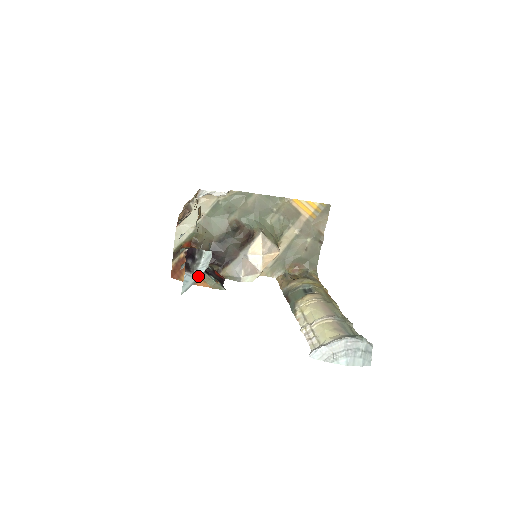
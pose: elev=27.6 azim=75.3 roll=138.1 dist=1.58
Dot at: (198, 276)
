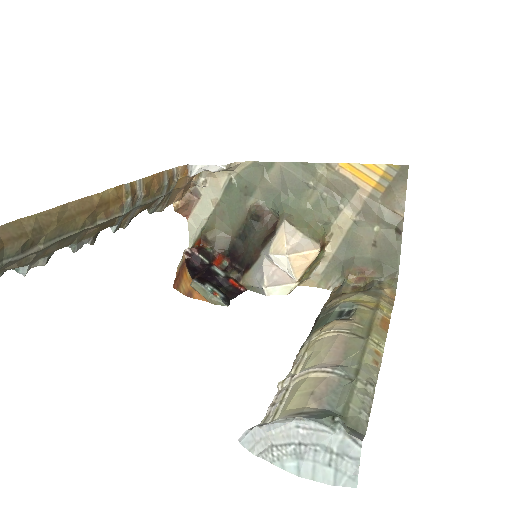
Dot at: out of frame
